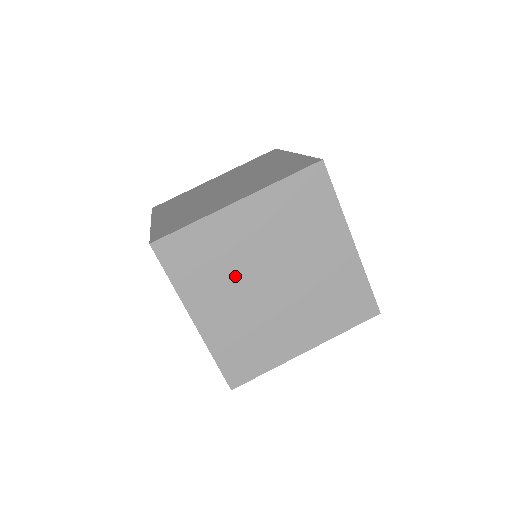
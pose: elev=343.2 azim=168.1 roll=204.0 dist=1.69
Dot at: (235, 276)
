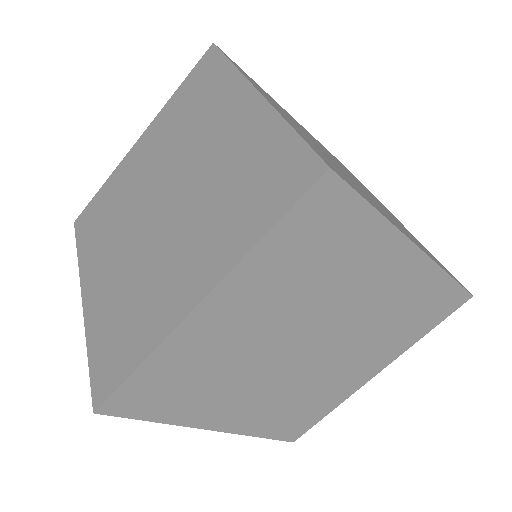
Dot at: (244, 372)
